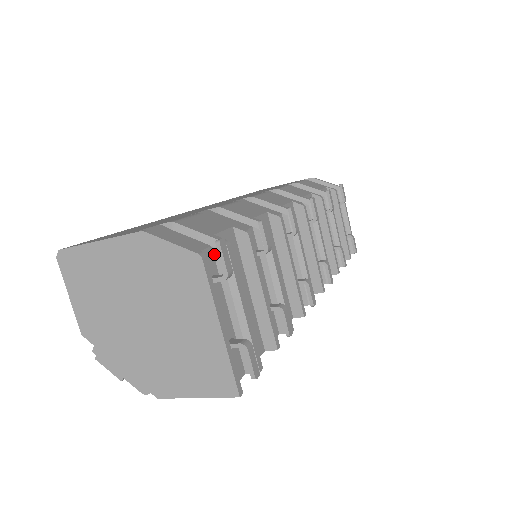
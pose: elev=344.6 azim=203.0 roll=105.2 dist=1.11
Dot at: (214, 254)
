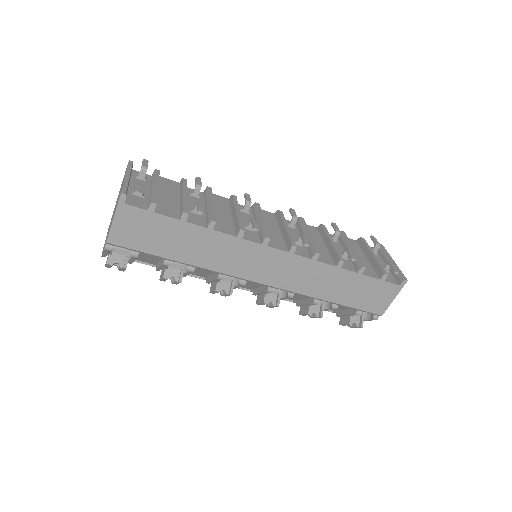
Dot at: occluded
